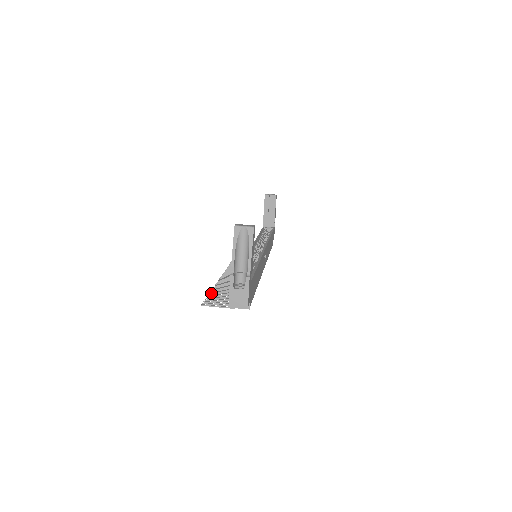
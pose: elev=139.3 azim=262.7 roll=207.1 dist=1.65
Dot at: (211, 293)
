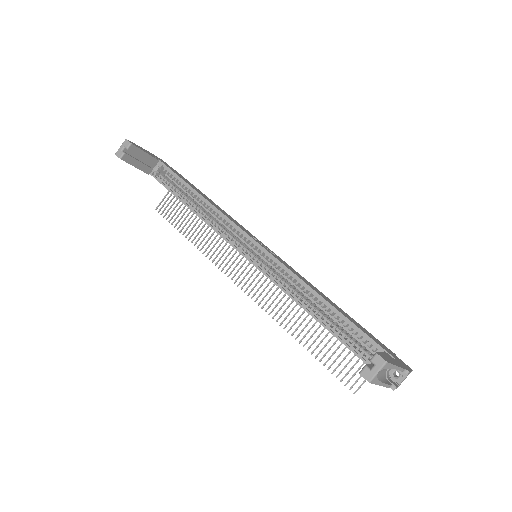
Dot at: occluded
